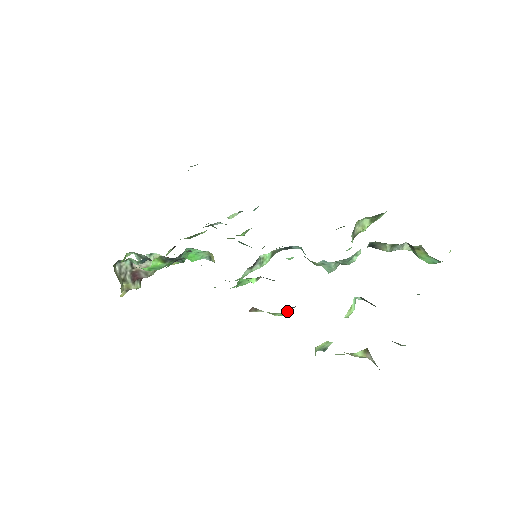
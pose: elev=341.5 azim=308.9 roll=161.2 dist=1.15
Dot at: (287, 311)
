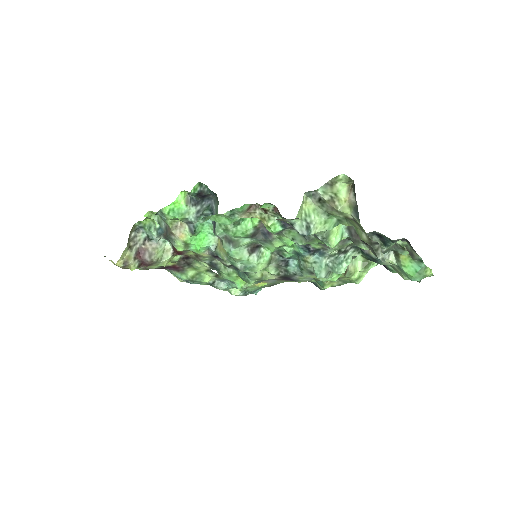
Dot at: (280, 227)
